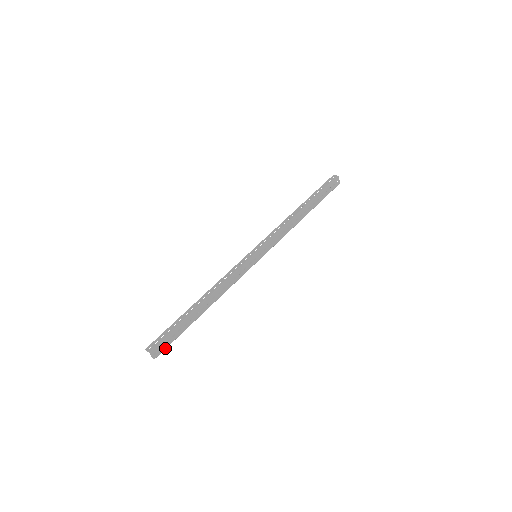
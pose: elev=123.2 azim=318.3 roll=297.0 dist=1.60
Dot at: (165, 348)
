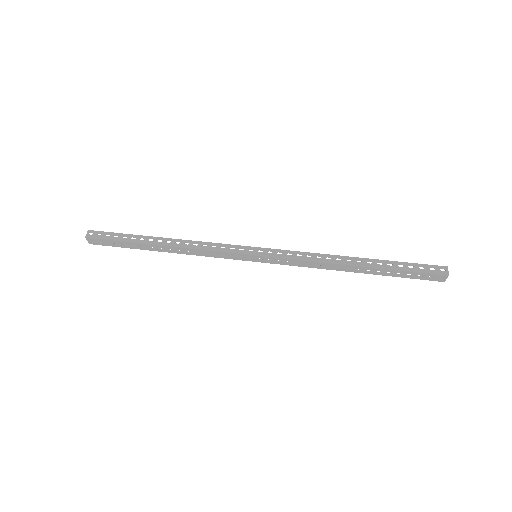
Dot at: (104, 245)
